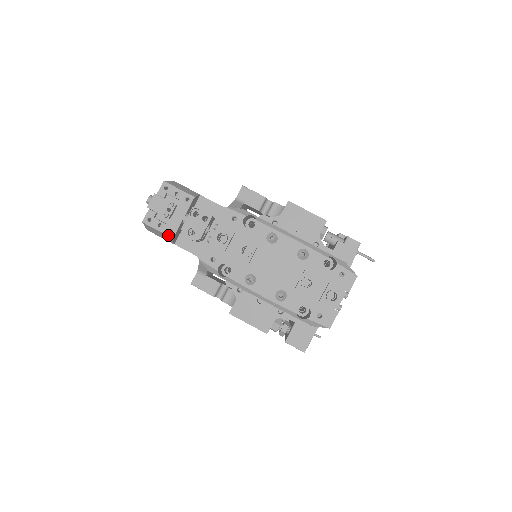
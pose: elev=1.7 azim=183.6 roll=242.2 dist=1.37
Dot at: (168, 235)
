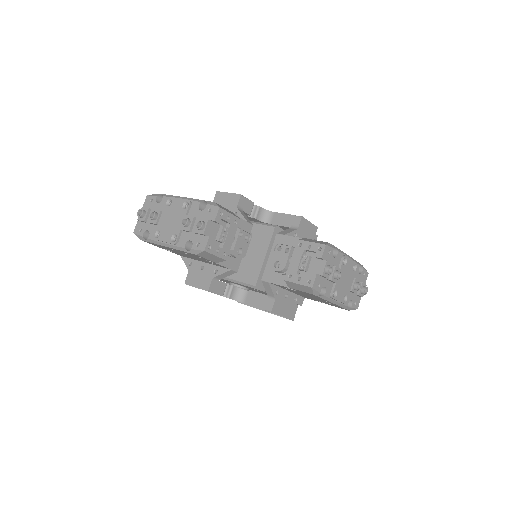
Dot at: (223, 258)
